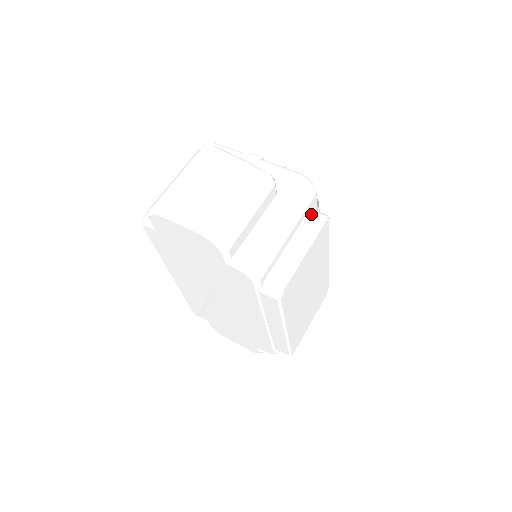
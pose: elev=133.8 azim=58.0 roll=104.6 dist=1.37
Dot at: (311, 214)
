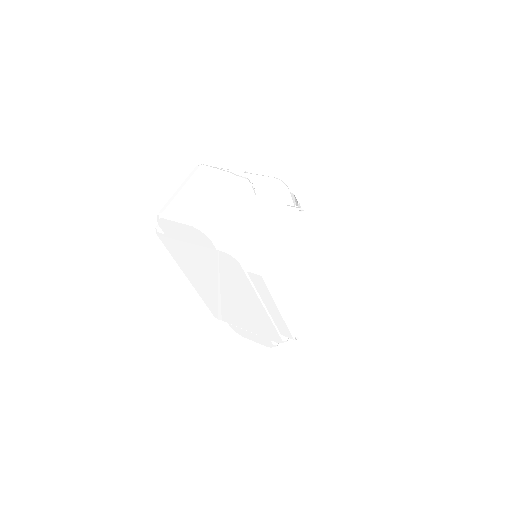
Dot at: (287, 208)
